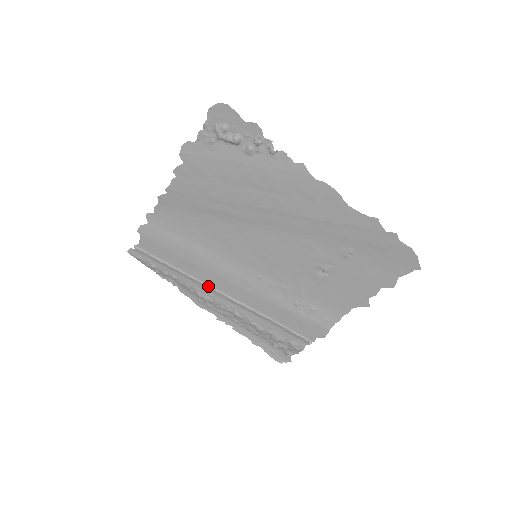
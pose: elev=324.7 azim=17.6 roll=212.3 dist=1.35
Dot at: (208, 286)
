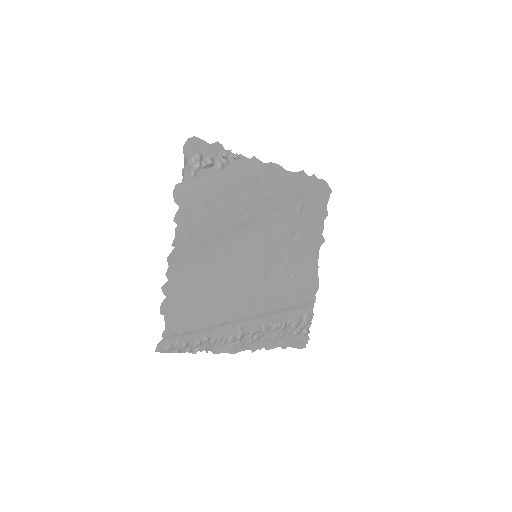
Dot at: (237, 319)
